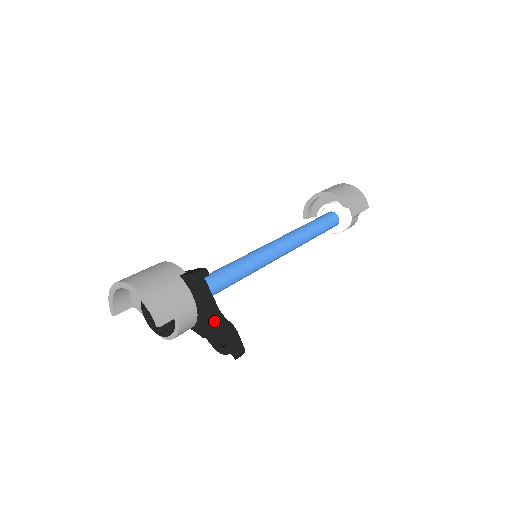
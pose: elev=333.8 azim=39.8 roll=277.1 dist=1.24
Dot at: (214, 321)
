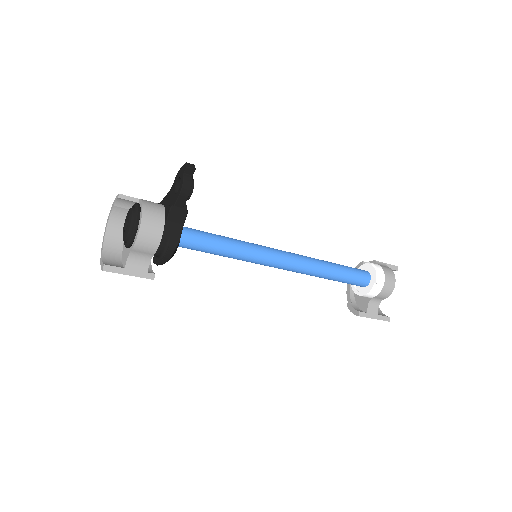
Dot at: (172, 189)
